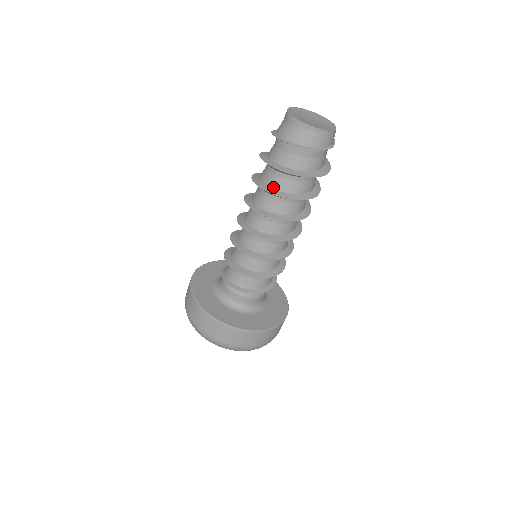
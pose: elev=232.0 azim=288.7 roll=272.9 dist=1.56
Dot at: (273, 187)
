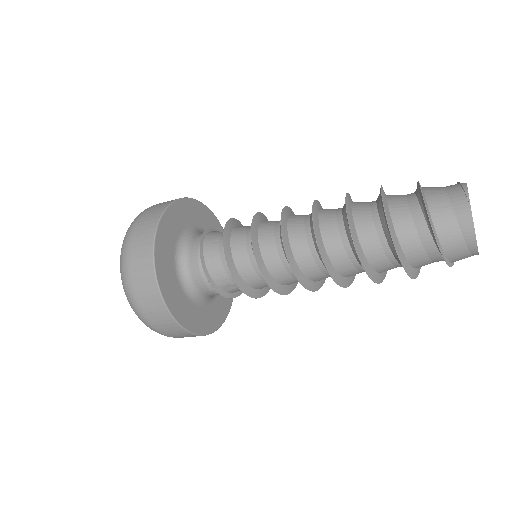
Dot at: (370, 261)
